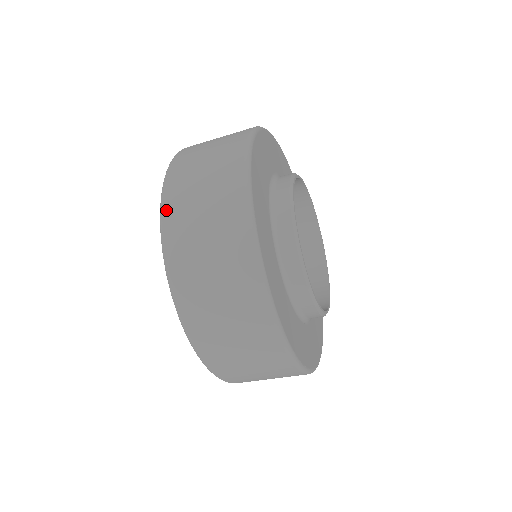
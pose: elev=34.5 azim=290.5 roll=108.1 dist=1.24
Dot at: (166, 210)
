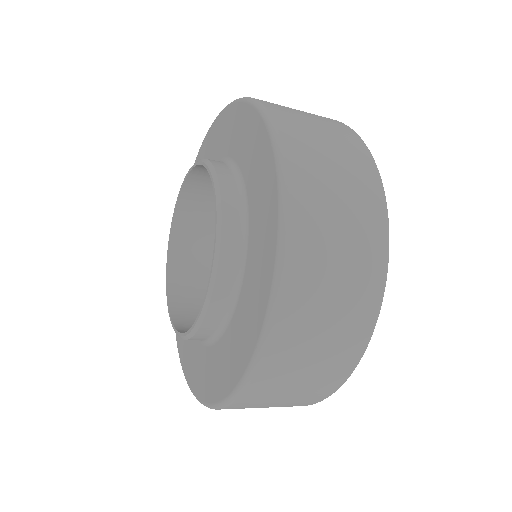
Dot at: (277, 331)
